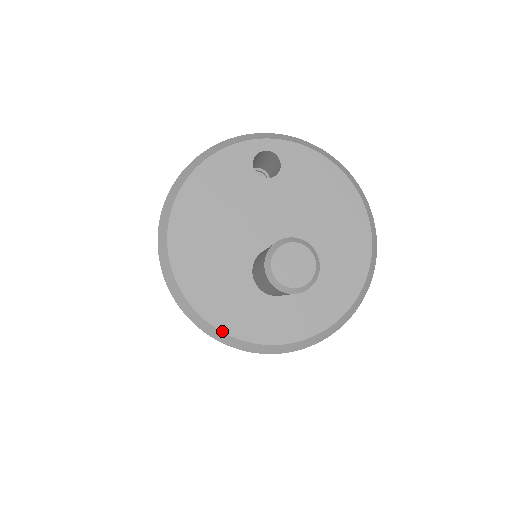
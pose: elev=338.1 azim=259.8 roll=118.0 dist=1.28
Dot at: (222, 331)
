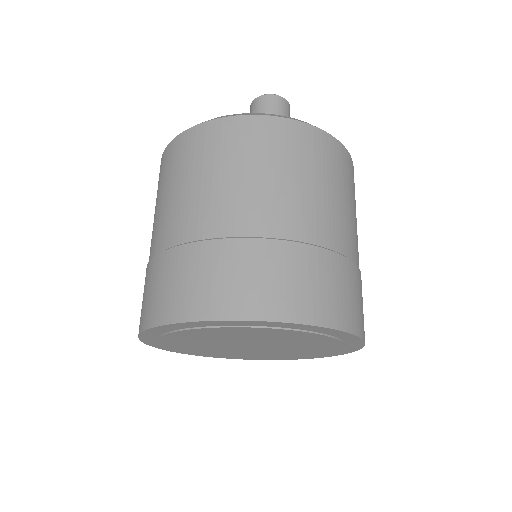
Dot at: (240, 114)
